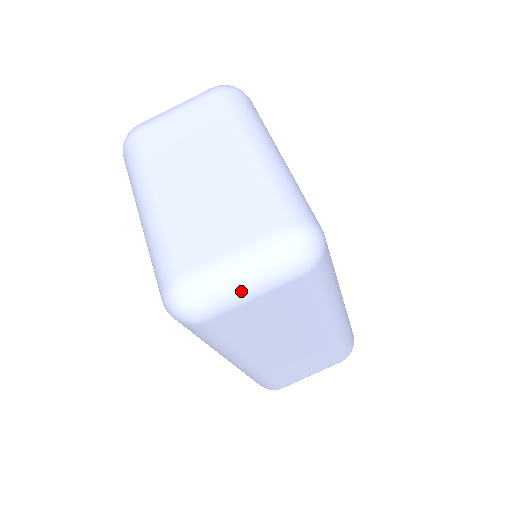
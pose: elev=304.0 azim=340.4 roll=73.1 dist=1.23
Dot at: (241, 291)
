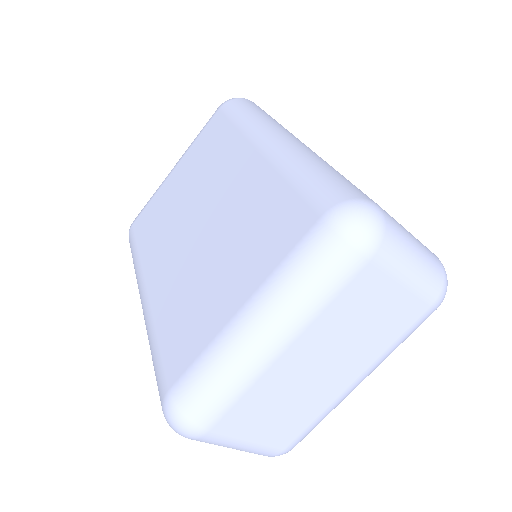
Dot at: occluded
